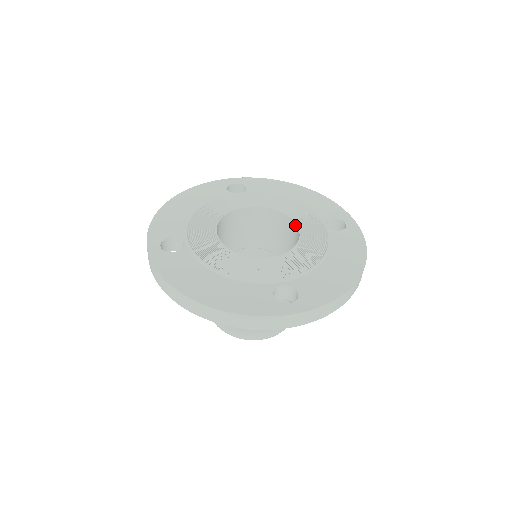
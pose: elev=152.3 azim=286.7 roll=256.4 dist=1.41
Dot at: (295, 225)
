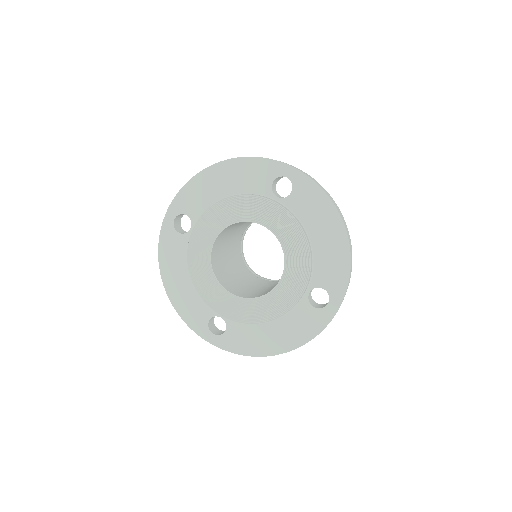
Dot at: (282, 275)
